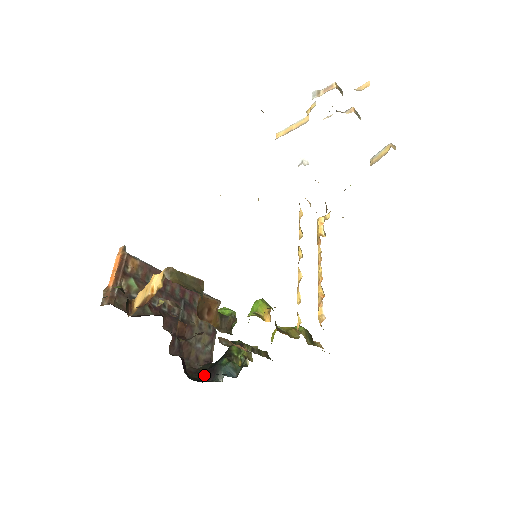
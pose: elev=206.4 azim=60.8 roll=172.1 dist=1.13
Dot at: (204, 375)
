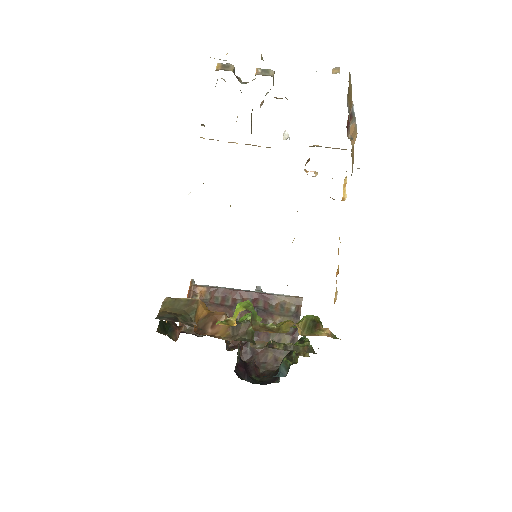
Dot at: occluded
